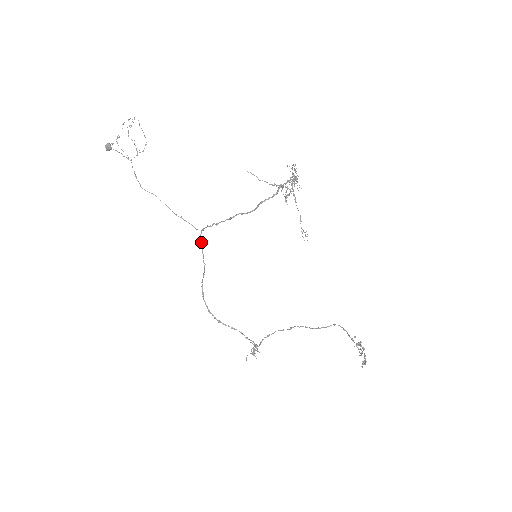
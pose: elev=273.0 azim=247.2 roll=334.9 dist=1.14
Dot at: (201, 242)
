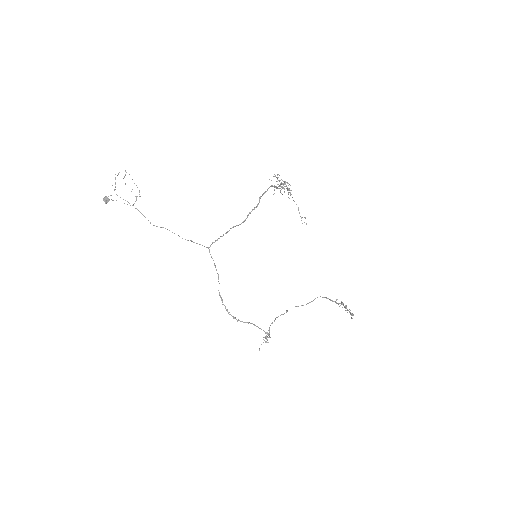
Dot at: occluded
